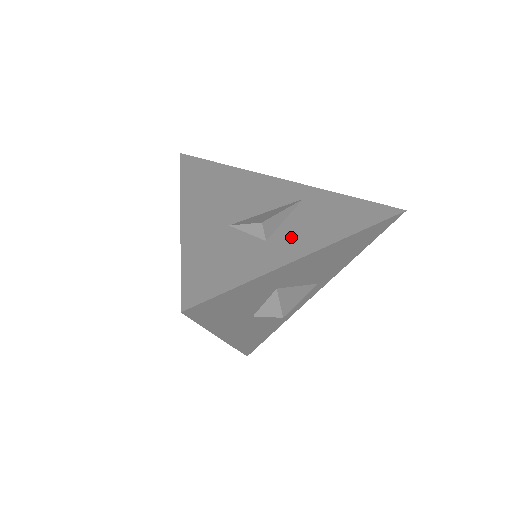
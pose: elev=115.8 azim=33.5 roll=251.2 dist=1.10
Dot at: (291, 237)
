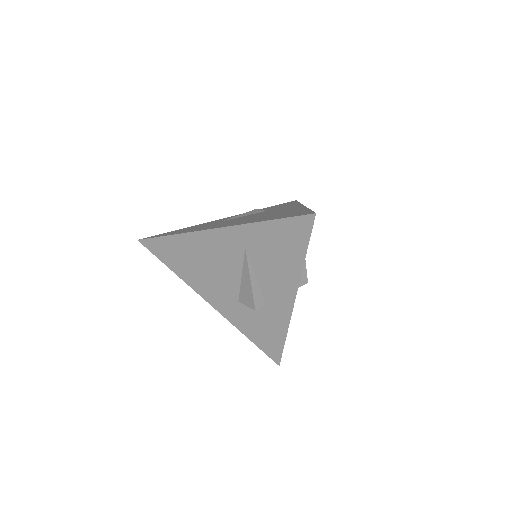
Dot at: (274, 295)
